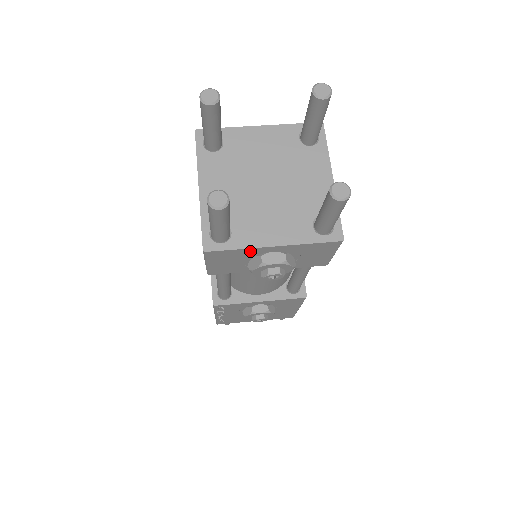
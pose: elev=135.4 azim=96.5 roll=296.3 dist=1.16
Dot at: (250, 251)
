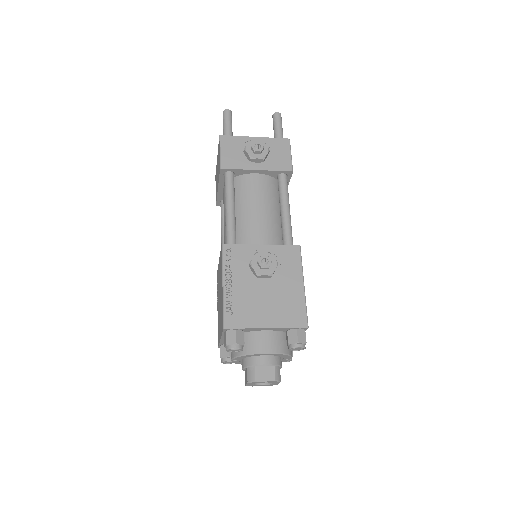
Dot at: (243, 140)
